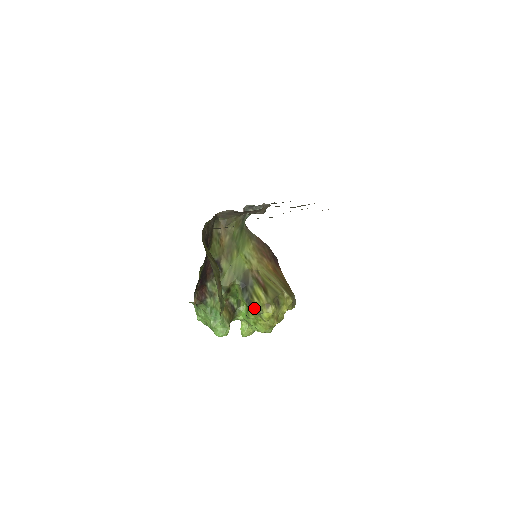
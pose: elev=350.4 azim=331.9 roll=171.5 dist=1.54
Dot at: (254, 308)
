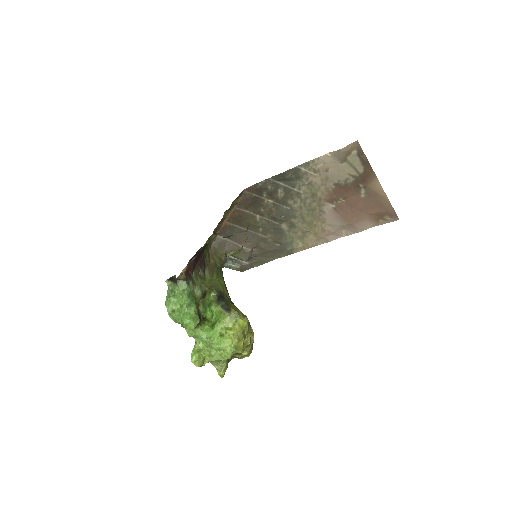
Dot at: (232, 310)
